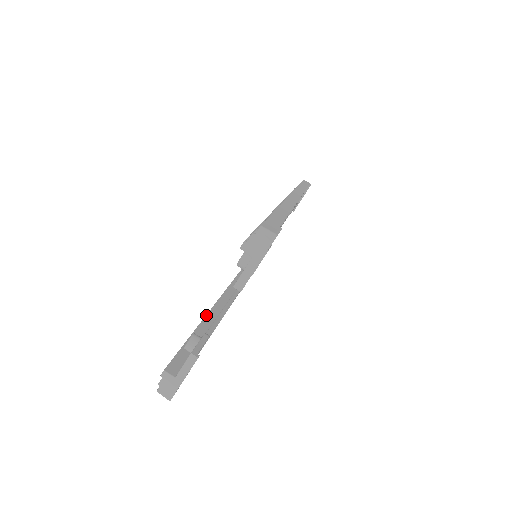
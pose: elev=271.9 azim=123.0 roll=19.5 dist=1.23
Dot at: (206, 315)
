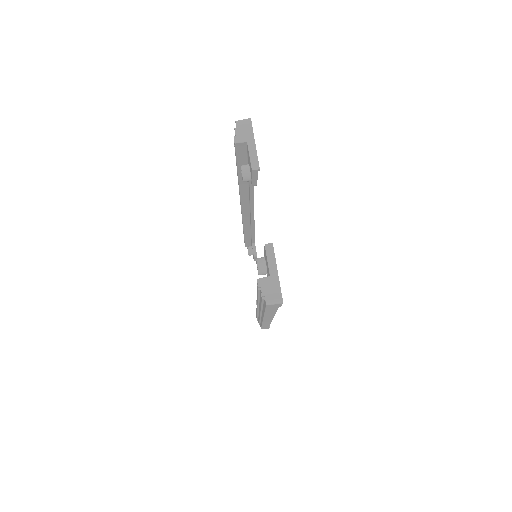
Dot at: occluded
